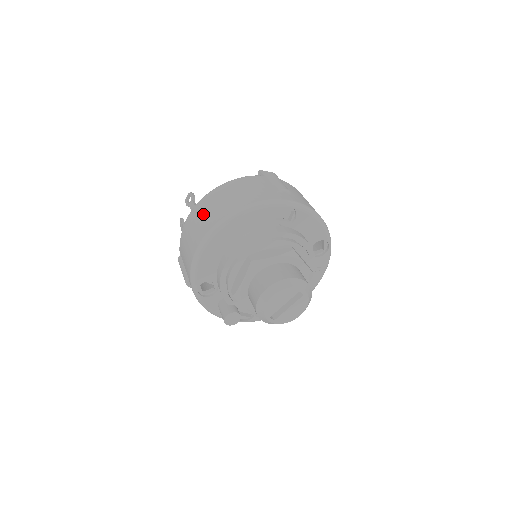
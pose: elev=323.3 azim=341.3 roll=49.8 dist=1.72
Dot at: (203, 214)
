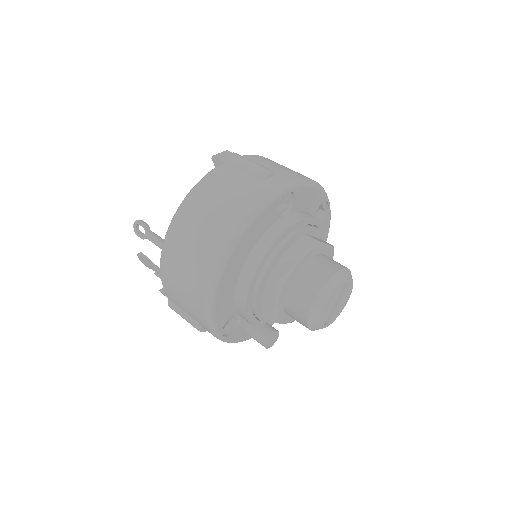
Dot at: (186, 251)
